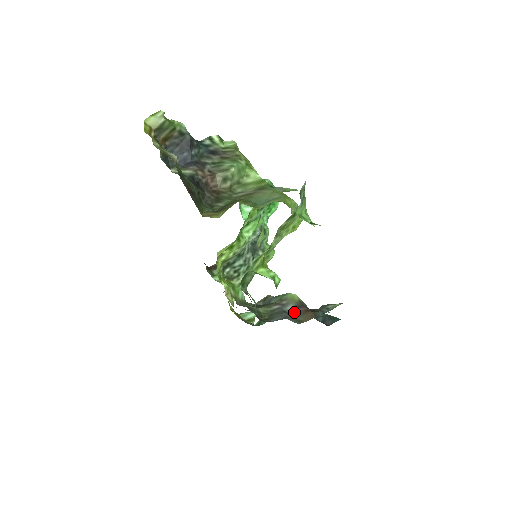
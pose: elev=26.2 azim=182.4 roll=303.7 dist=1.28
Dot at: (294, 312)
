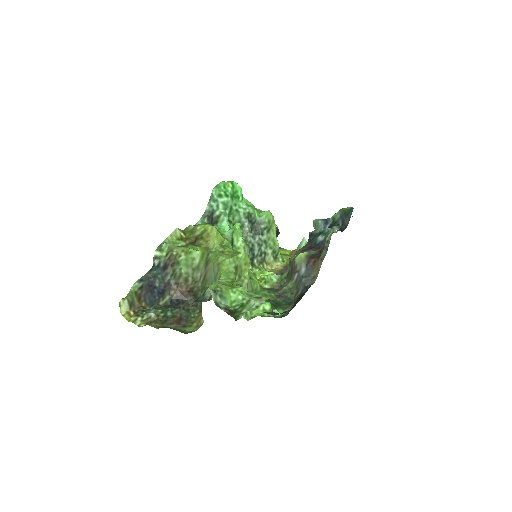
Dot at: (308, 271)
